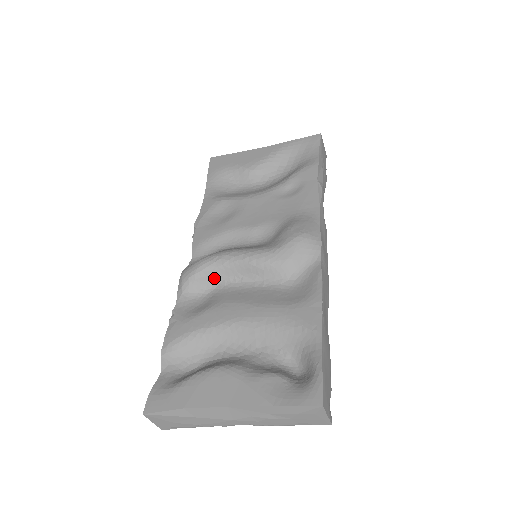
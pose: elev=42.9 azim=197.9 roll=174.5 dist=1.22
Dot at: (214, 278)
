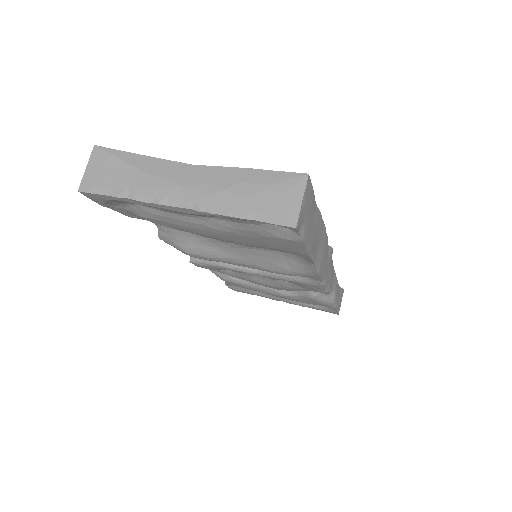
Dot at: occluded
